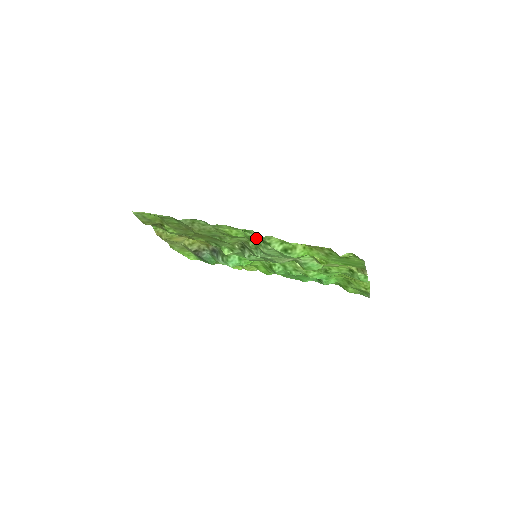
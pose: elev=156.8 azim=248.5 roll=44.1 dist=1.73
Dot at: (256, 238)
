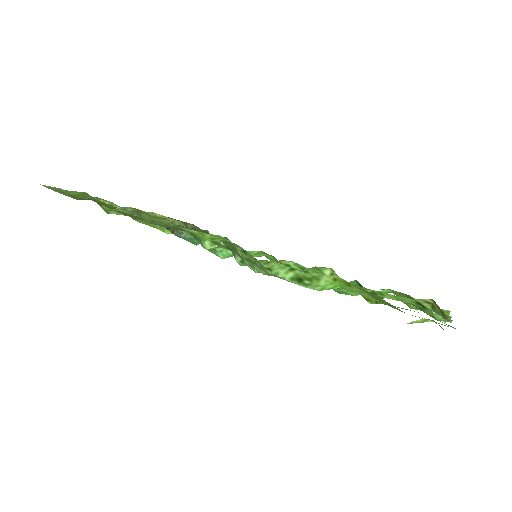
Dot at: (246, 252)
